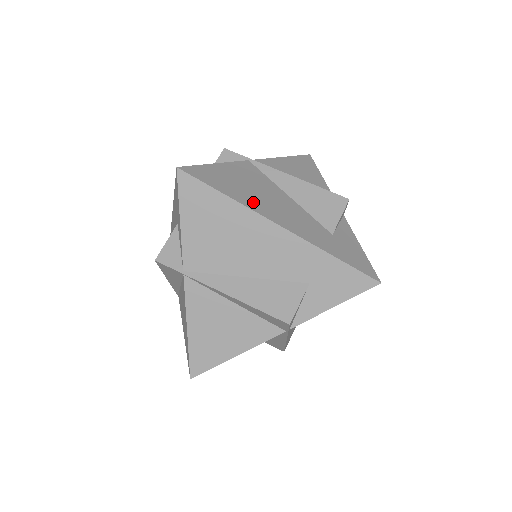
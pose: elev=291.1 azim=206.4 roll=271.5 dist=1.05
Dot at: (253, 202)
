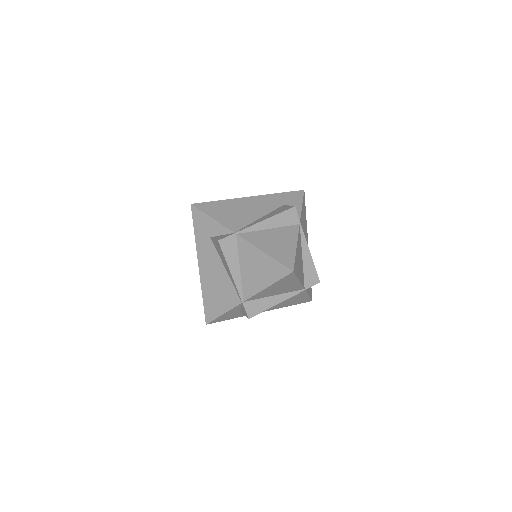
Dot at: occluded
